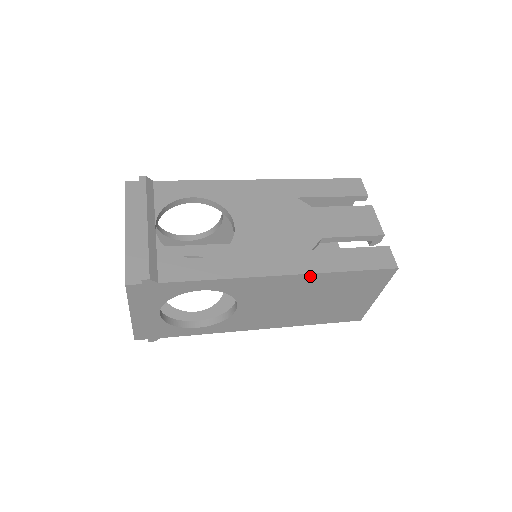
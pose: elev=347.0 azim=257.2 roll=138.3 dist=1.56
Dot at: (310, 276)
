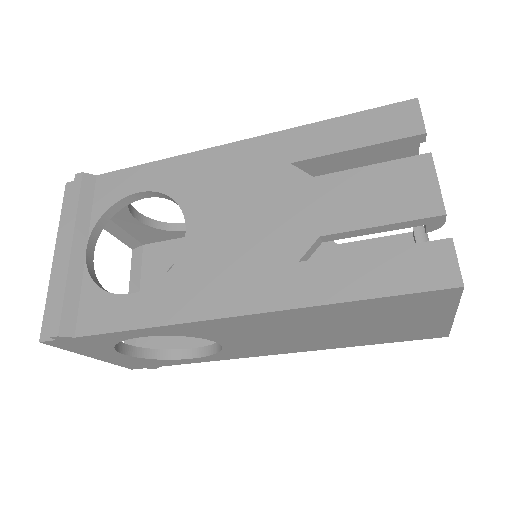
Dot at: (291, 311)
